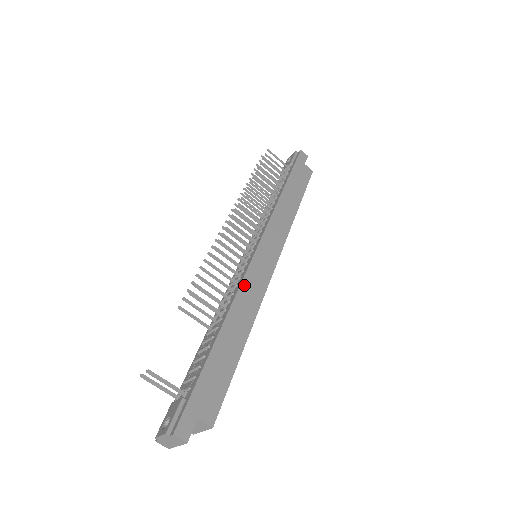
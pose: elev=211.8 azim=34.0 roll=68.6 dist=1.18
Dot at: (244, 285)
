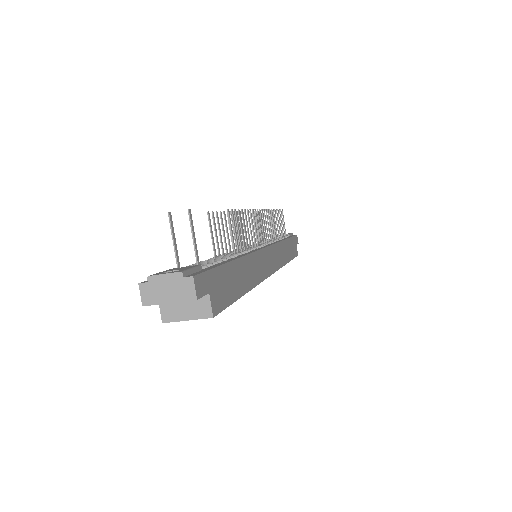
Dot at: (258, 254)
